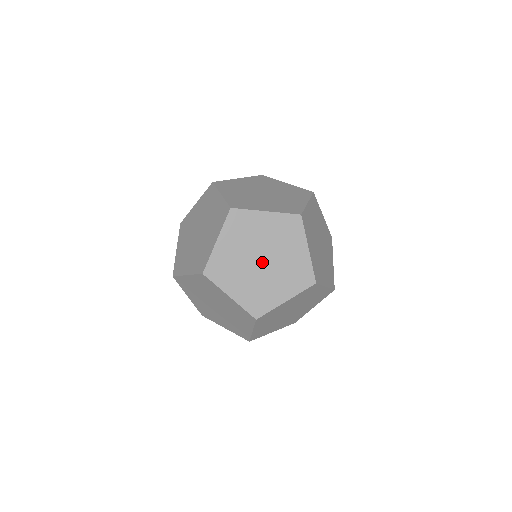
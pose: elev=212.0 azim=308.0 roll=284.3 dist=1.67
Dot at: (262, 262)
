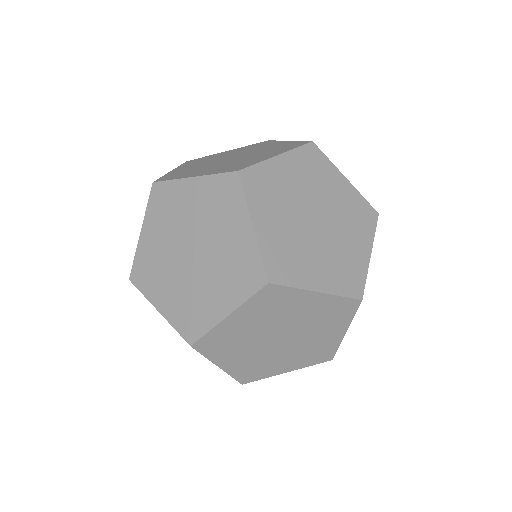
Dot at: (318, 222)
